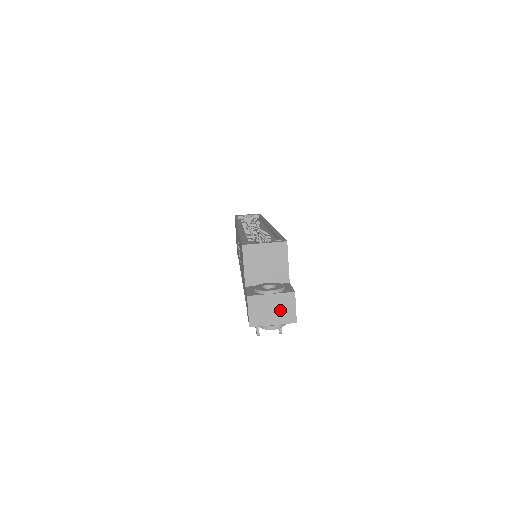
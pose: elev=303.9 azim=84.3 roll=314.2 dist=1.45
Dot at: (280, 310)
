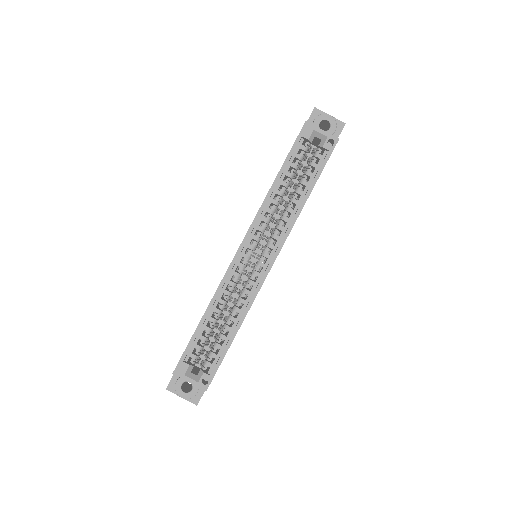
Dot at: occluded
